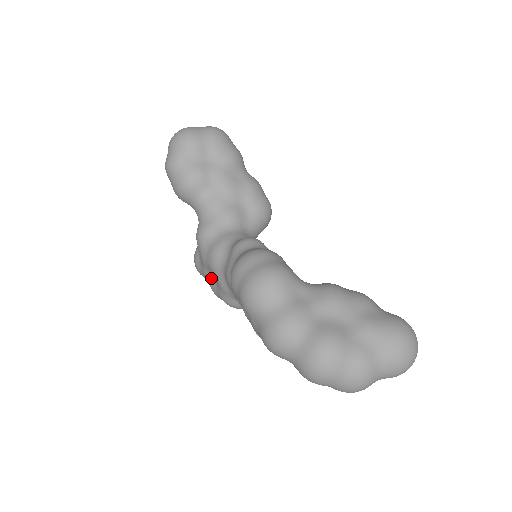
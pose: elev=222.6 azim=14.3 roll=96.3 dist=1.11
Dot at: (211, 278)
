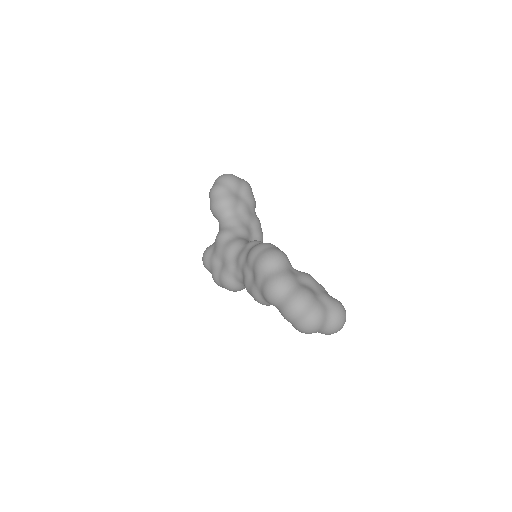
Dot at: (218, 264)
